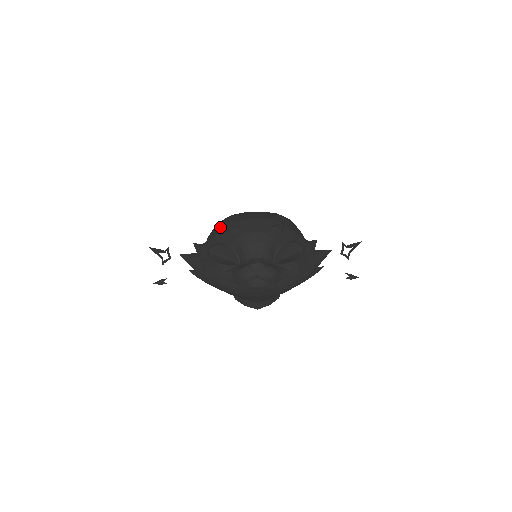
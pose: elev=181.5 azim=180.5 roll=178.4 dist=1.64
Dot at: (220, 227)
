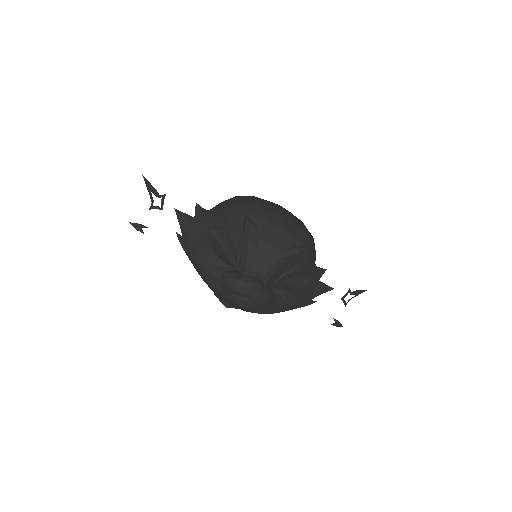
Dot at: (236, 210)
